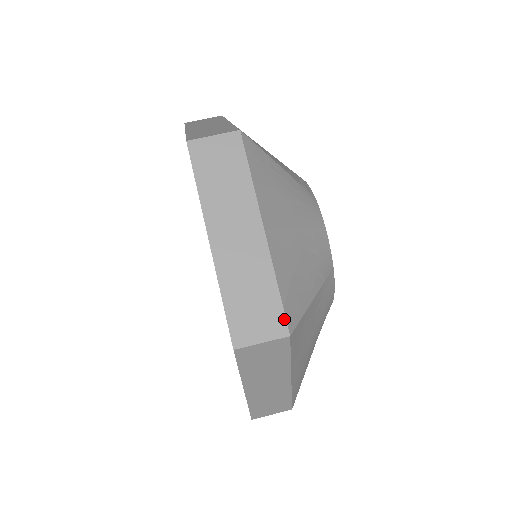
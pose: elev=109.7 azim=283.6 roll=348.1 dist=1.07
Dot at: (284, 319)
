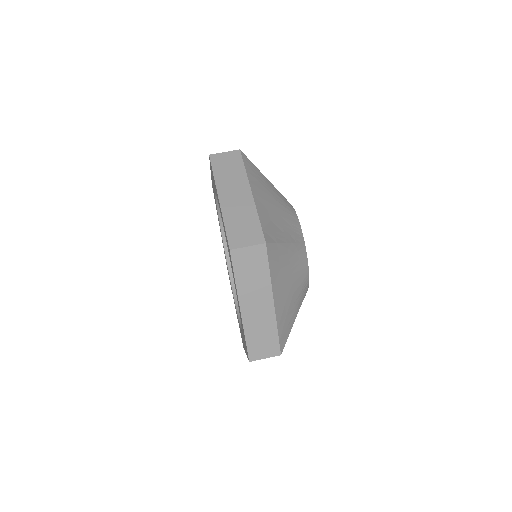
Dot at: (262, 235)
